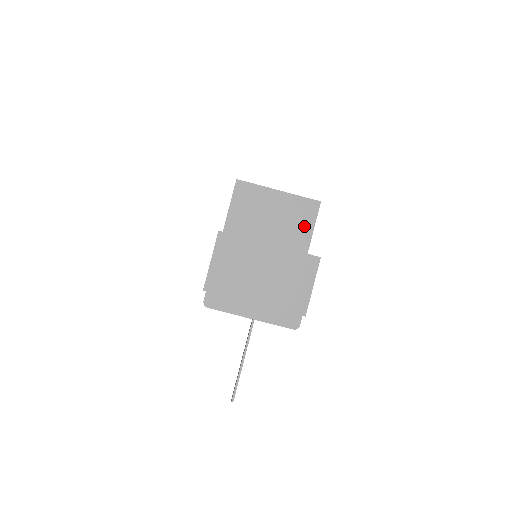
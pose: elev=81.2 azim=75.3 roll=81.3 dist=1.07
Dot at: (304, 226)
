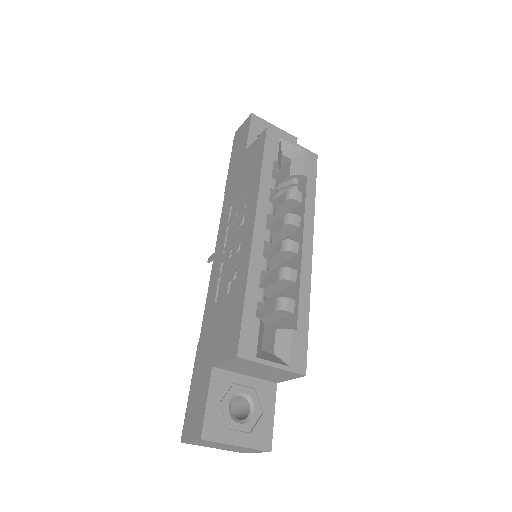
Dot at: (284, 378)
